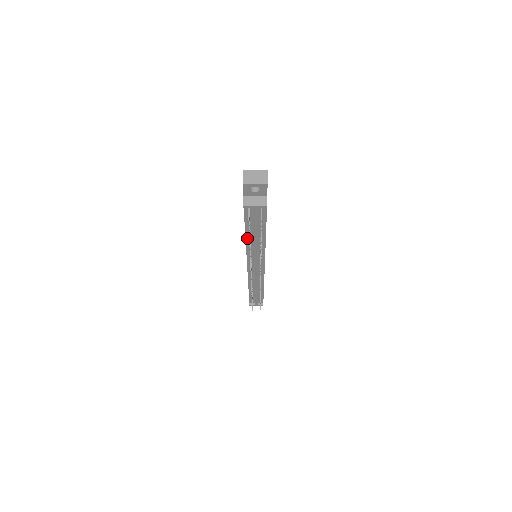
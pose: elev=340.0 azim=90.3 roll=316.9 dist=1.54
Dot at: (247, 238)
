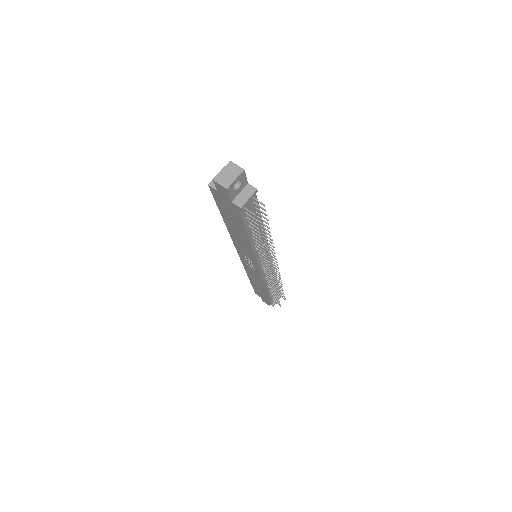
Dot at: (251, 241)
